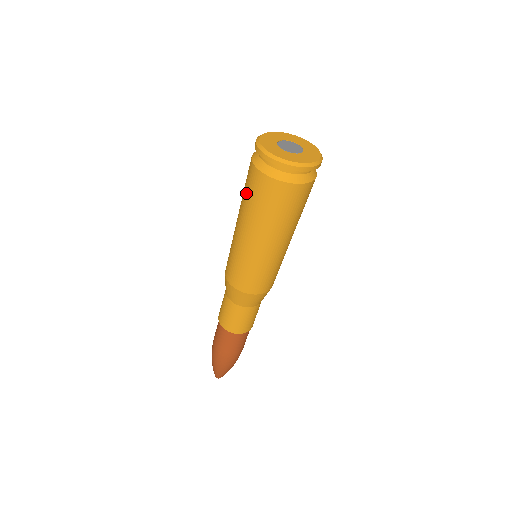
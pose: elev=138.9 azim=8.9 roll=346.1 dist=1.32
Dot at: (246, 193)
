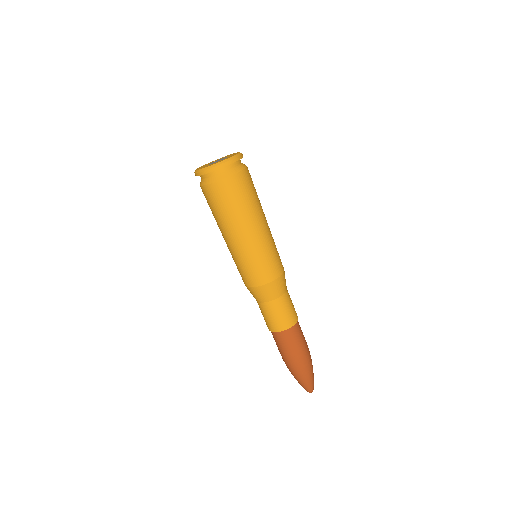
Dot at: (211, 209)
